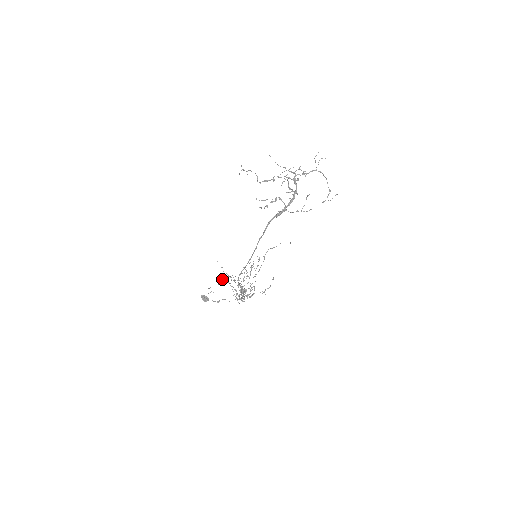
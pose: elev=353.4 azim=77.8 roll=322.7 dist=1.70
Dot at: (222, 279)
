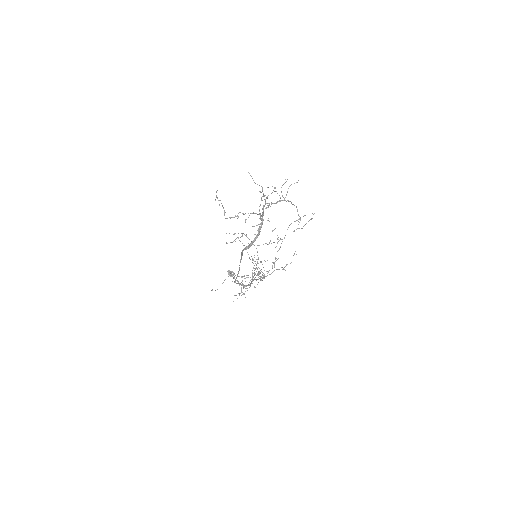
Dot at: occluded
